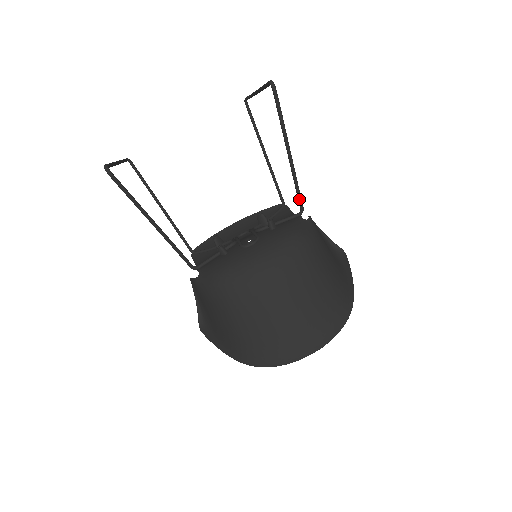
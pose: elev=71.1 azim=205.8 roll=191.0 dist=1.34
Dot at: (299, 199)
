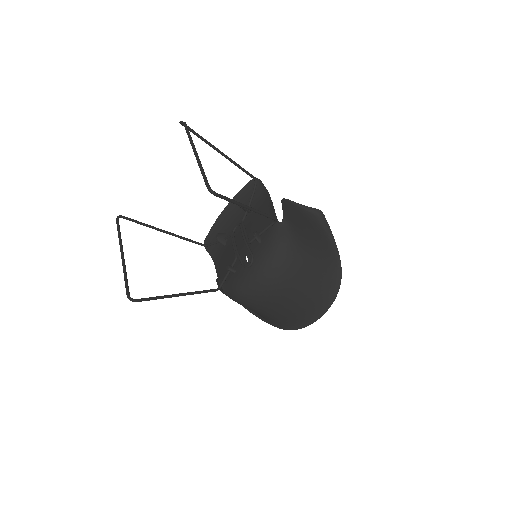
Dot at: (270, 218)
